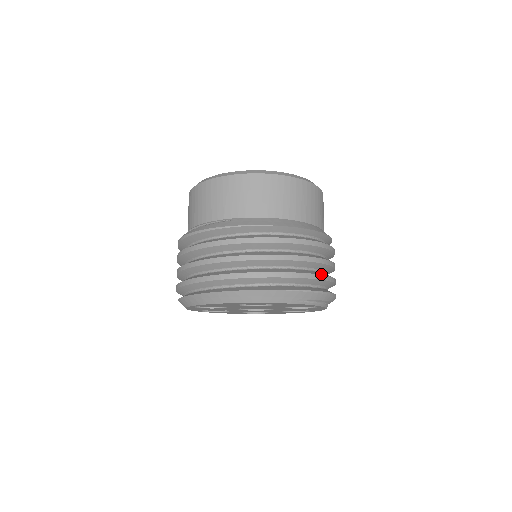
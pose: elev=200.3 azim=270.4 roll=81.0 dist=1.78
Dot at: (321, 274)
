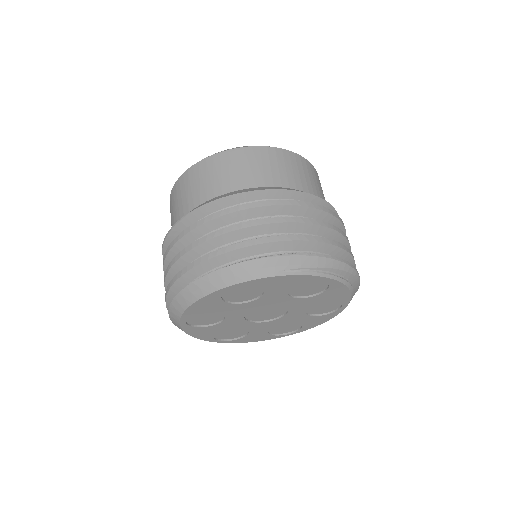
Dot at: (310, 235)
